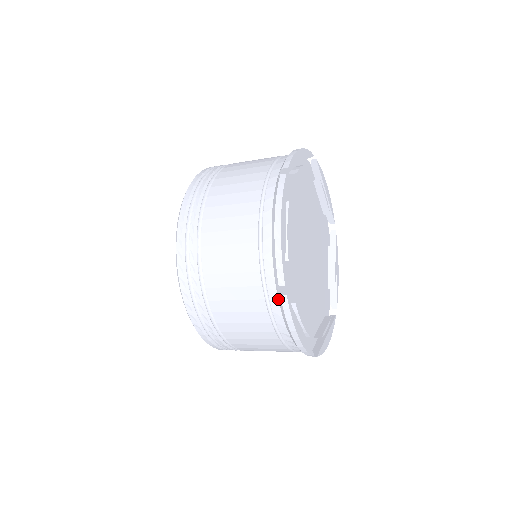
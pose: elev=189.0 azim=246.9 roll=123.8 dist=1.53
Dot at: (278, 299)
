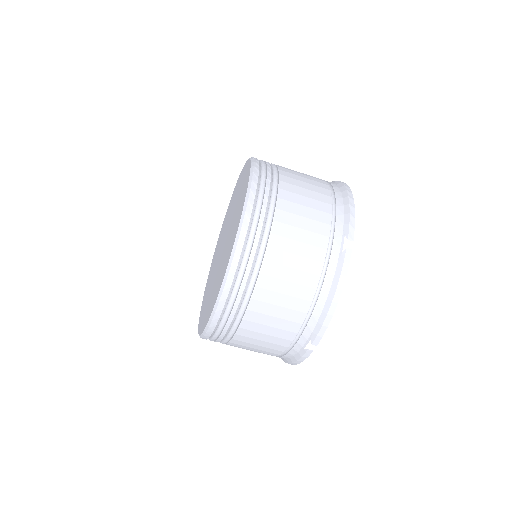
Dot at: (339, 253)
